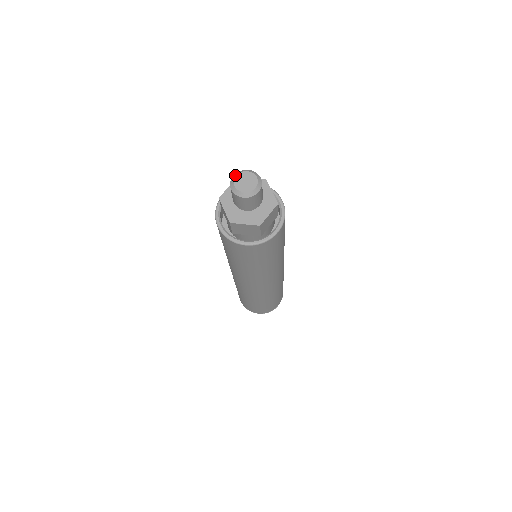
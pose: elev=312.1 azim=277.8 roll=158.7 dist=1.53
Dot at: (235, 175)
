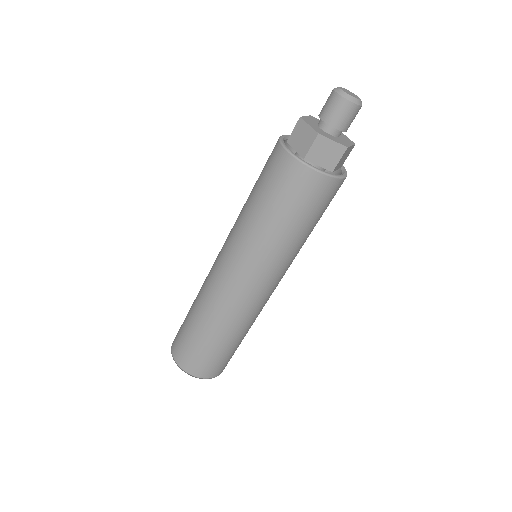
Dot at: (347, 90)
